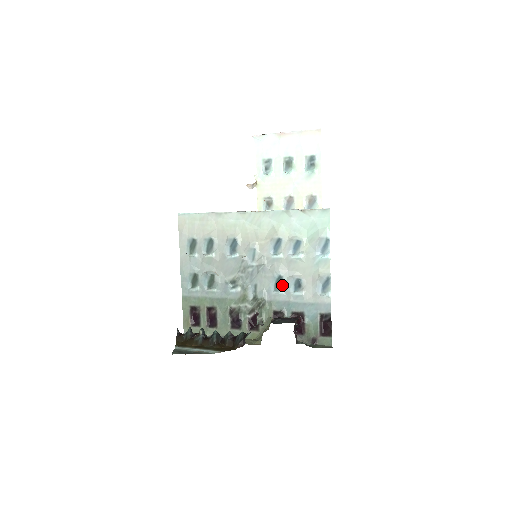
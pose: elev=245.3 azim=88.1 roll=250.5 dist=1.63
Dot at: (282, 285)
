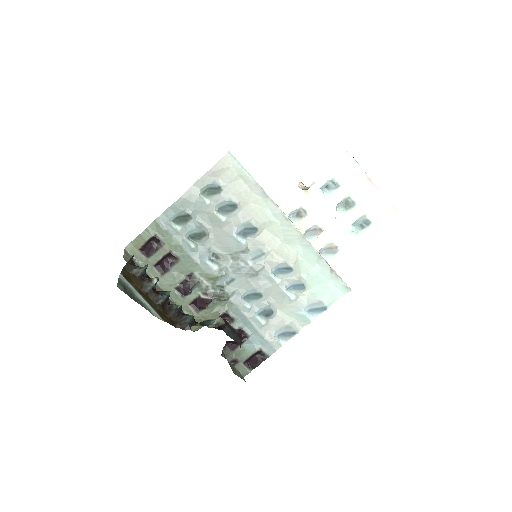
Dot at: (255, 301)
